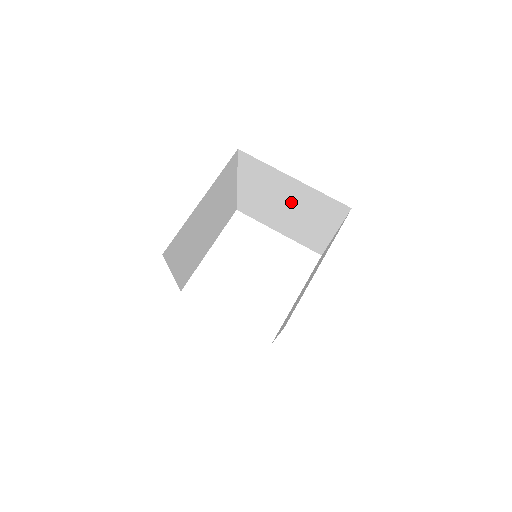
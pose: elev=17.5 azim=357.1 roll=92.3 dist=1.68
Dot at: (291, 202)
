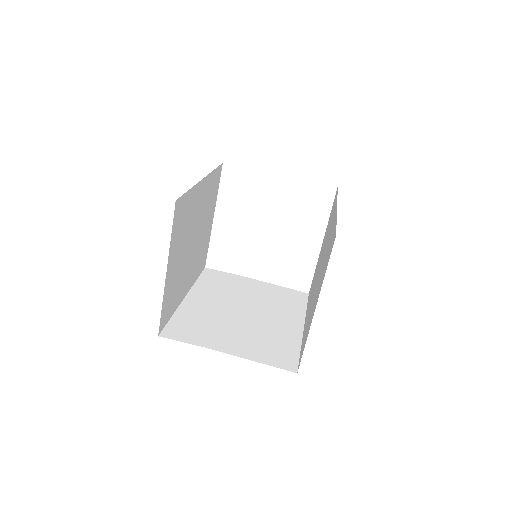
Dot at: occluded
